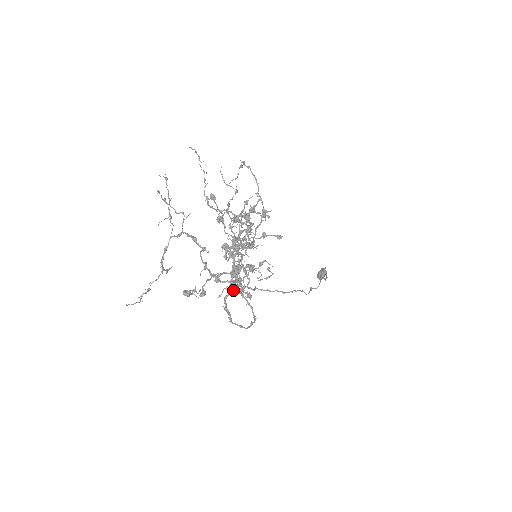
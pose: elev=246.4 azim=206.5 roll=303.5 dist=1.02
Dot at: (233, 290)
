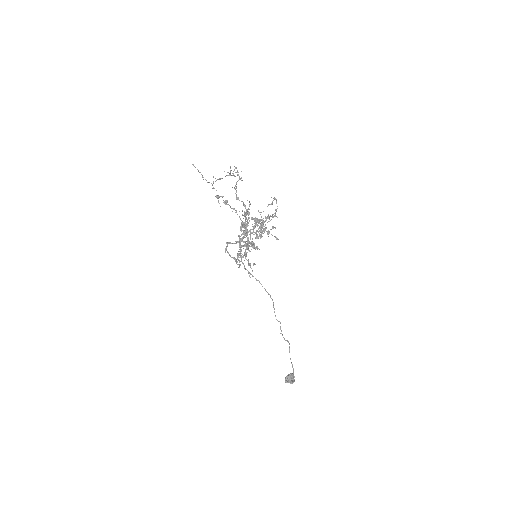
Dot at: (236, 243)
